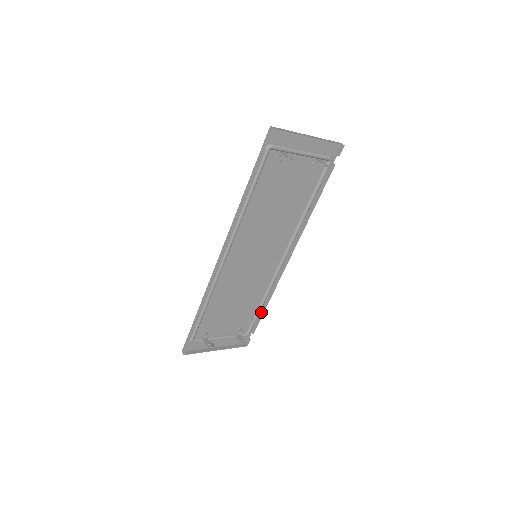
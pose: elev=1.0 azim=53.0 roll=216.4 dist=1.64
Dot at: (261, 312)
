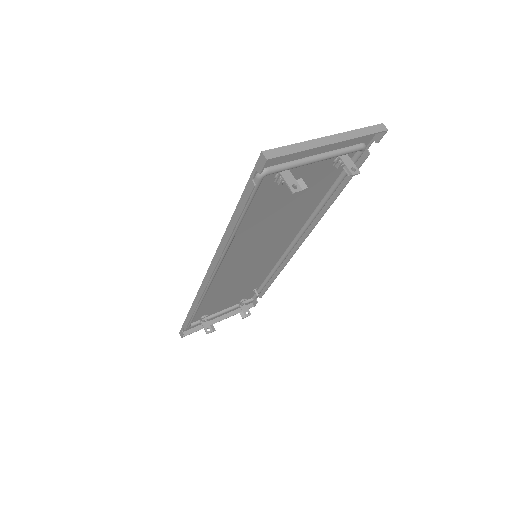
Dot at: (268, 283)
